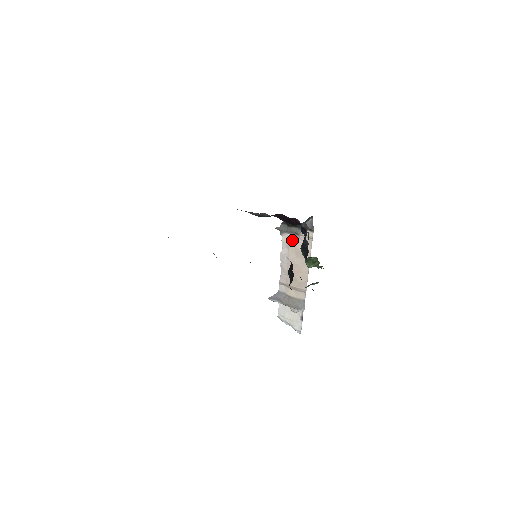
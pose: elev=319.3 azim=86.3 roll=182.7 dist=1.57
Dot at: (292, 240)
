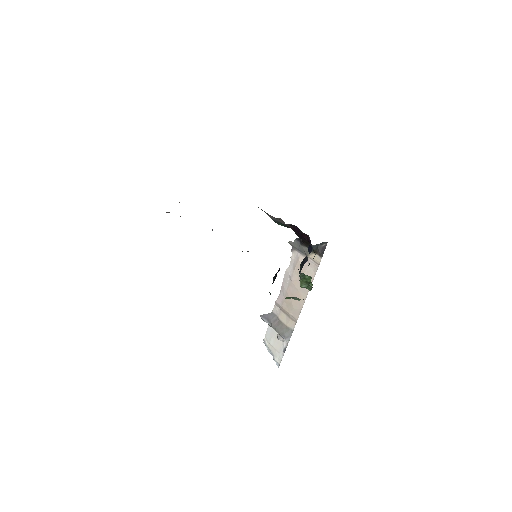
Dot at: (300, 260)
